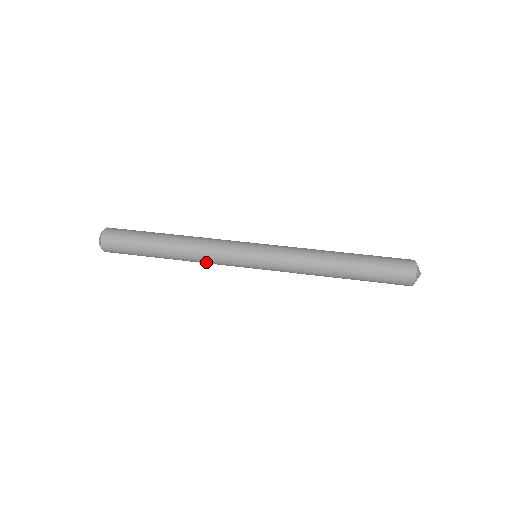
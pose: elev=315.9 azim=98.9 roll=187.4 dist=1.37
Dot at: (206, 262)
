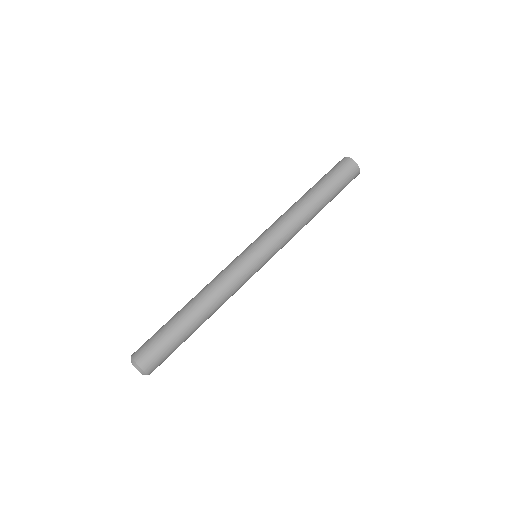
Dot at: occluded
